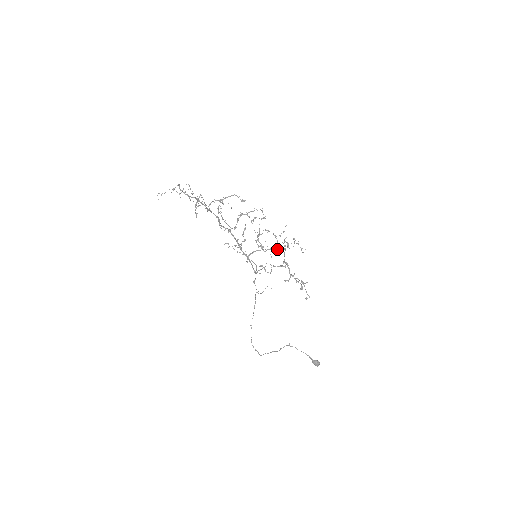
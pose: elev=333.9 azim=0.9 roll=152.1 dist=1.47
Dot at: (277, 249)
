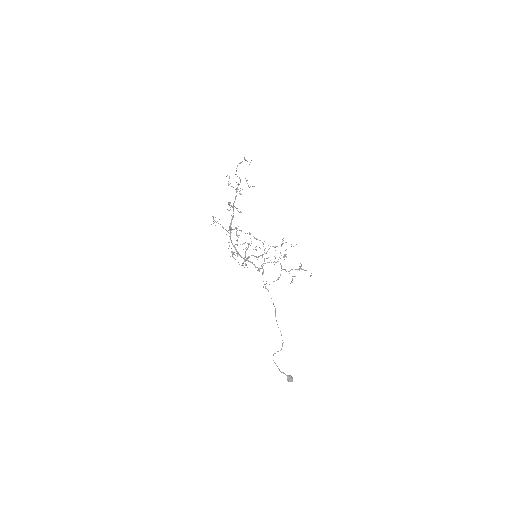
Dot at: occluded
